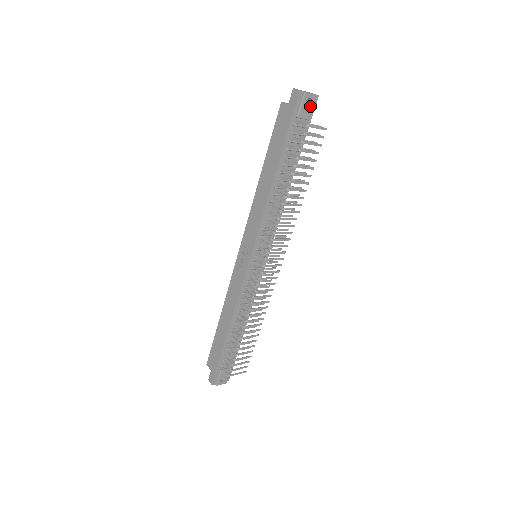
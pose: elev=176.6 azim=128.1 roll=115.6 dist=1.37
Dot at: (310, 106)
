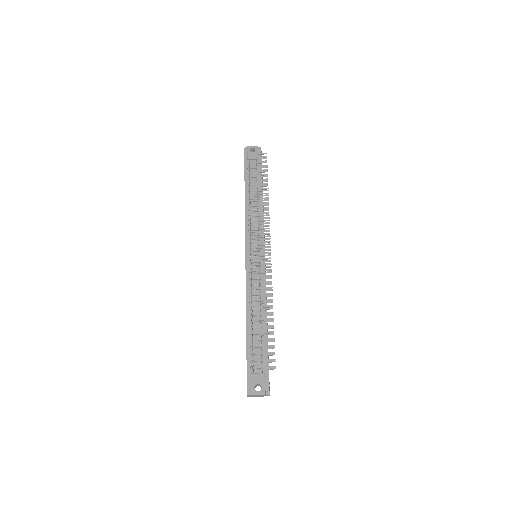
Dot at: (255, 152)
